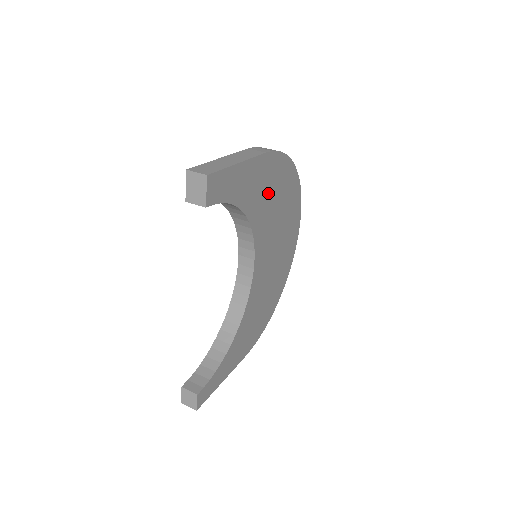
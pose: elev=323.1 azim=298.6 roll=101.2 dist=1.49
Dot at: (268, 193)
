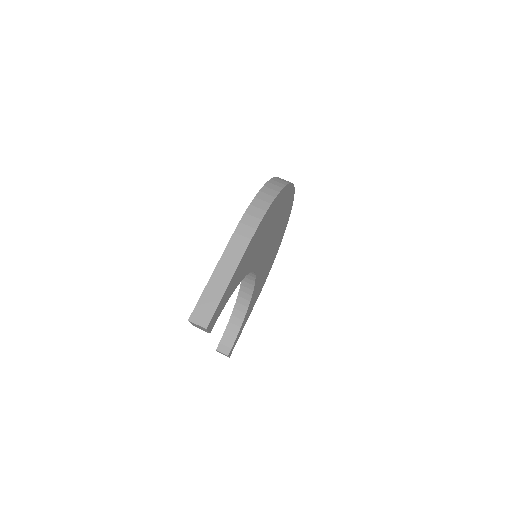
Dot at: (259, 242)
